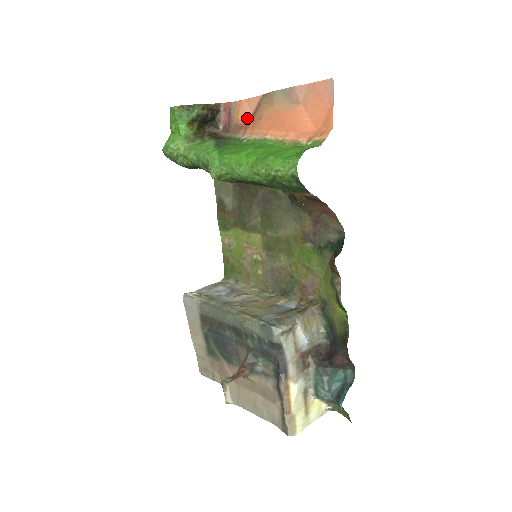
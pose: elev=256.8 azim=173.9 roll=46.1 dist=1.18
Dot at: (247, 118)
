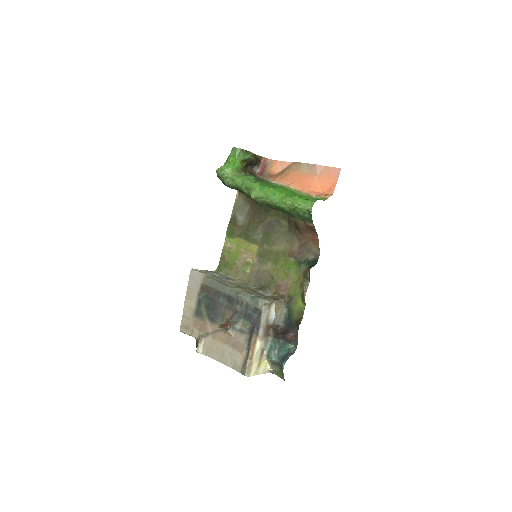
Dot at: (277, 172)
